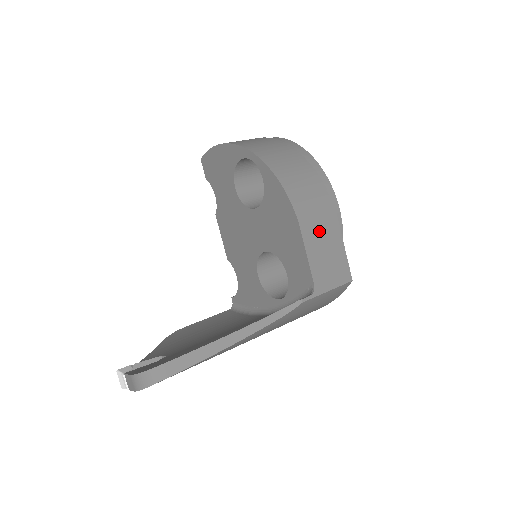
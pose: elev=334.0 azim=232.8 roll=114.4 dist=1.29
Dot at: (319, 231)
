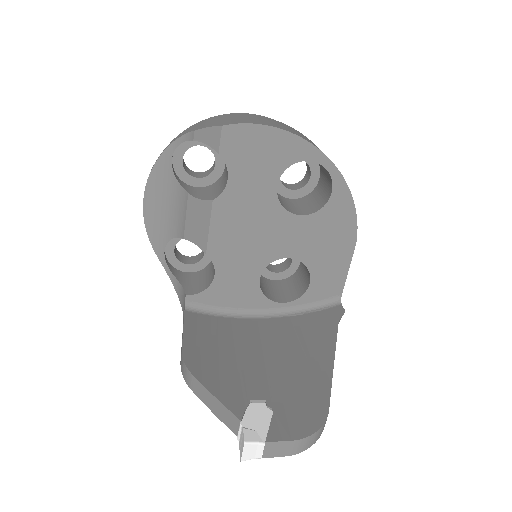
Dot at: occluded
